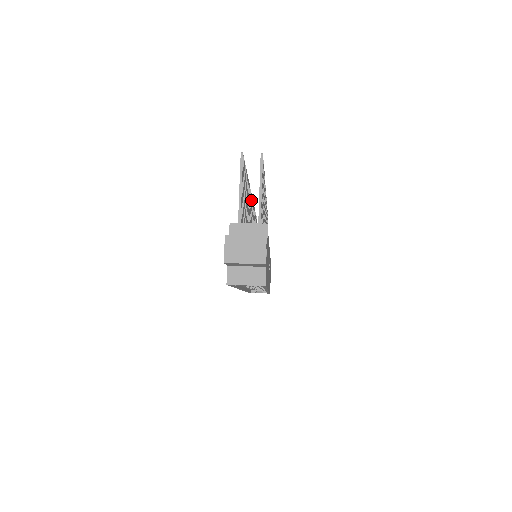
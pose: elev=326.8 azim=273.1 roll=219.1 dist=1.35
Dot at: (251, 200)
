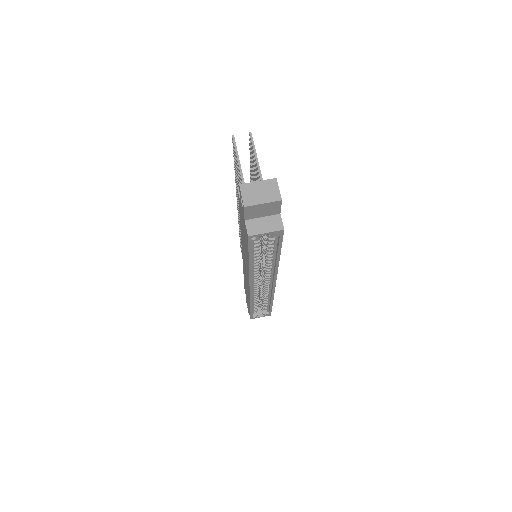
Dot at: occluded
